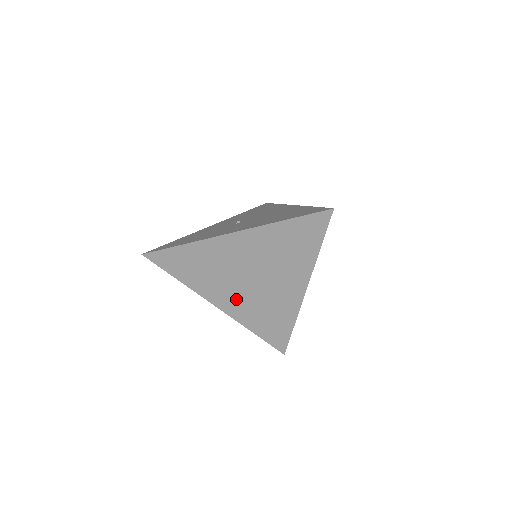
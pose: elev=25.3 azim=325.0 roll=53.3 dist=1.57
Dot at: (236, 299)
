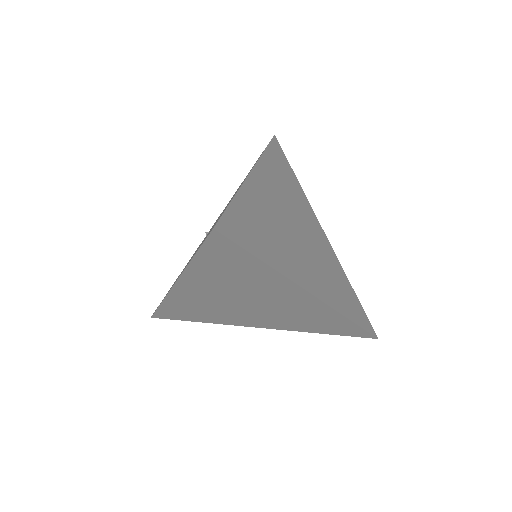
Dot at: (262, 319)
